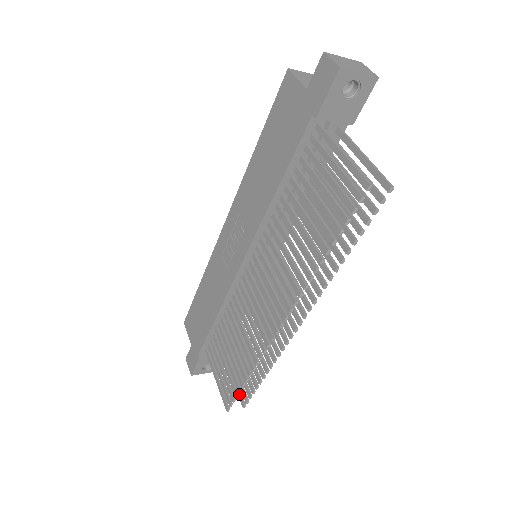
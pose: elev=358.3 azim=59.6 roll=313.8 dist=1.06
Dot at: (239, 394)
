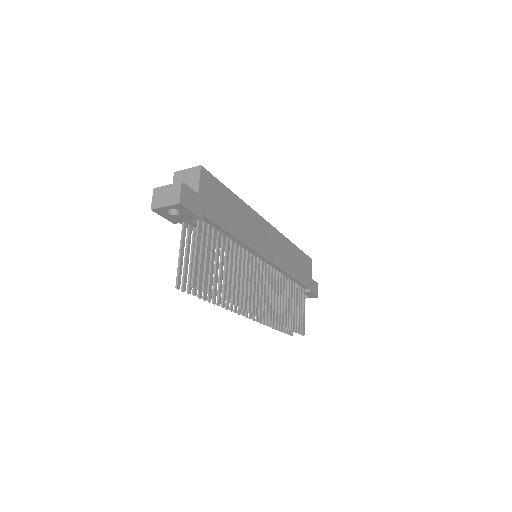
Dot at: (302, 326)
